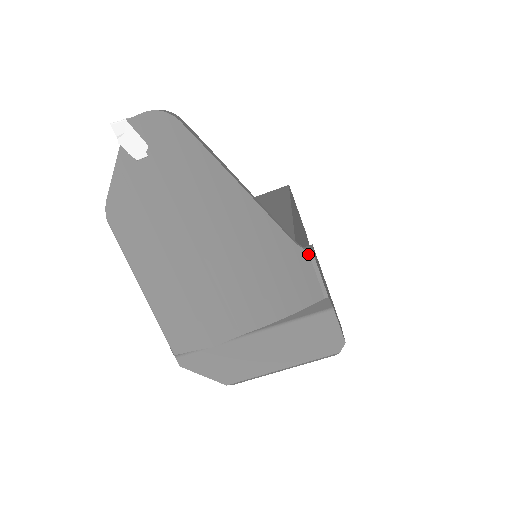
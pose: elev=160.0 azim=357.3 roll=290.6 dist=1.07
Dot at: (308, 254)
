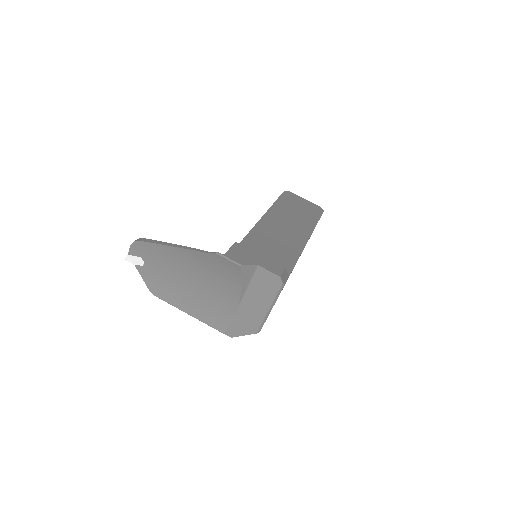
Dot at: (216, 254)
